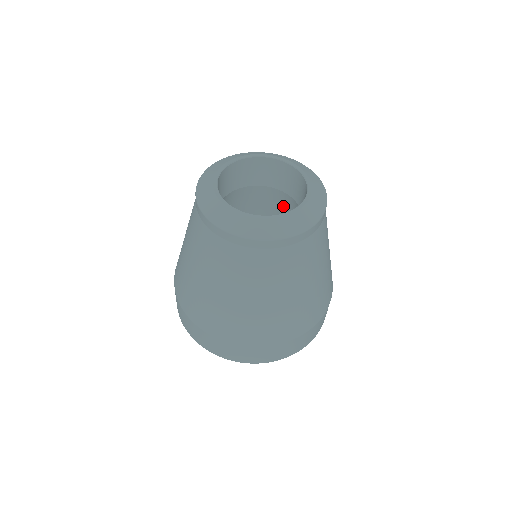
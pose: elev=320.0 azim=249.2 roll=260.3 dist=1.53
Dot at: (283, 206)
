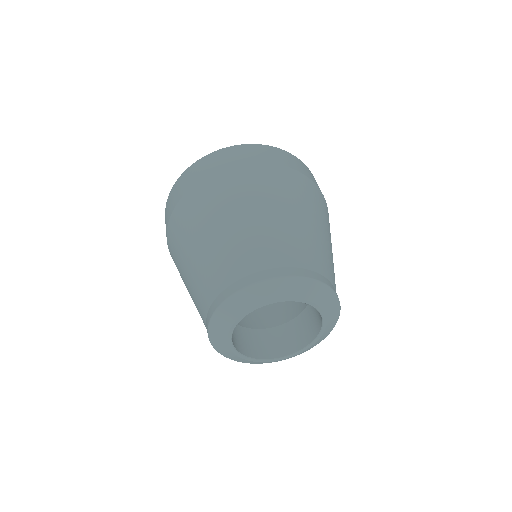
Dot at: occluded
